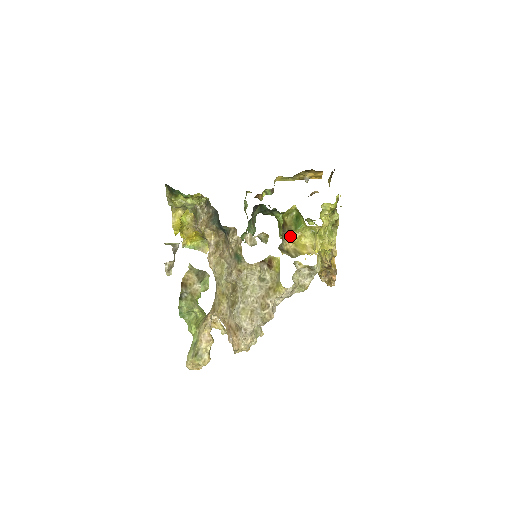
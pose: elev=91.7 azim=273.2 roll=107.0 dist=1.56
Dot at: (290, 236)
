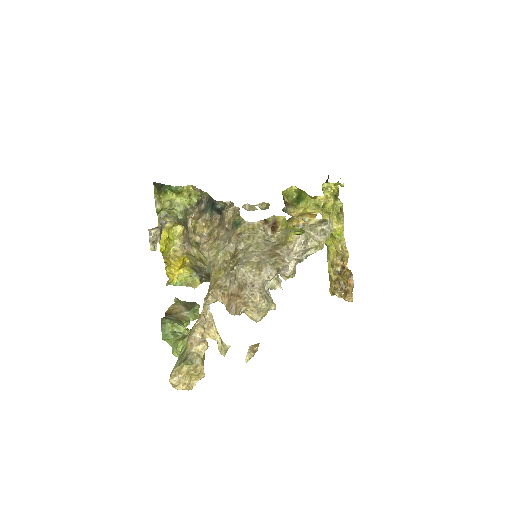
Dot at: (293, 207)
